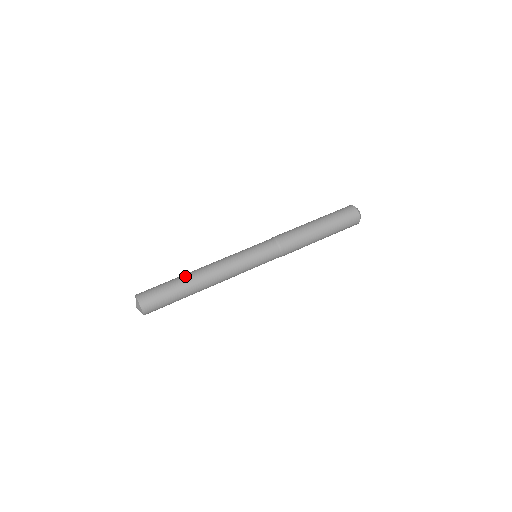
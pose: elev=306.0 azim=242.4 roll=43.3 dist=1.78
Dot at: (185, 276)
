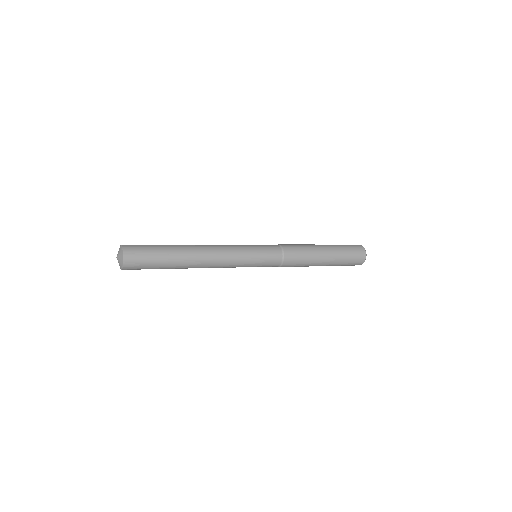
Dot at: occluded
